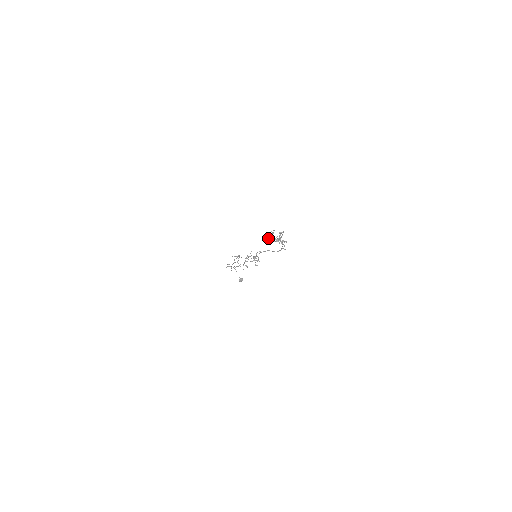
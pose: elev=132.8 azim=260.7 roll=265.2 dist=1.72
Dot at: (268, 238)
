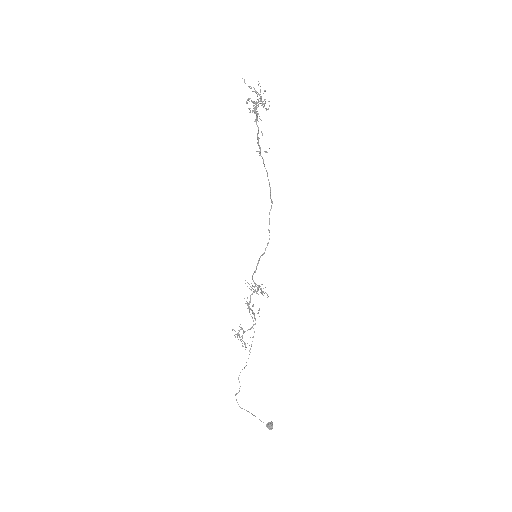
Dot at: occluded
